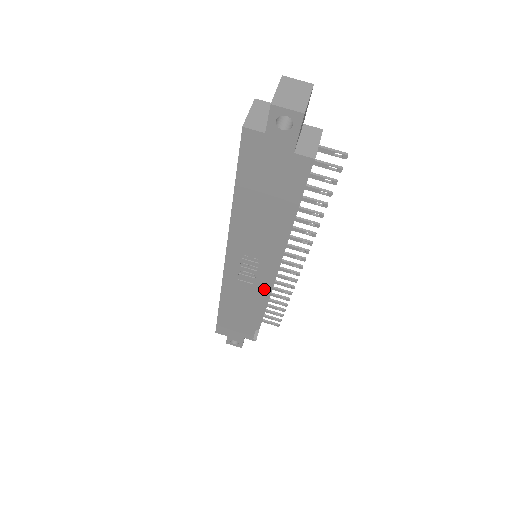
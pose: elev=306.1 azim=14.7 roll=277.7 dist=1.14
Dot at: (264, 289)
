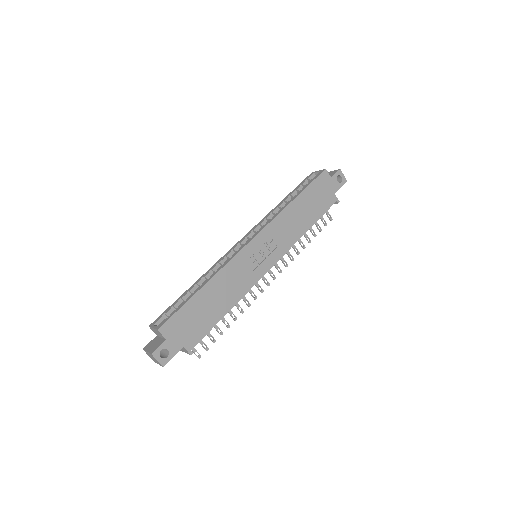
Dot at: (256, 279)
